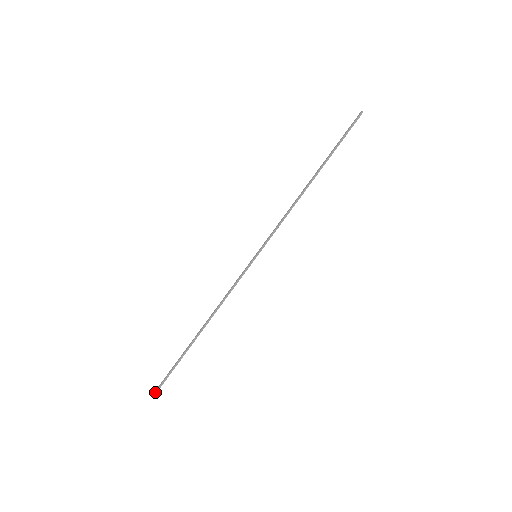
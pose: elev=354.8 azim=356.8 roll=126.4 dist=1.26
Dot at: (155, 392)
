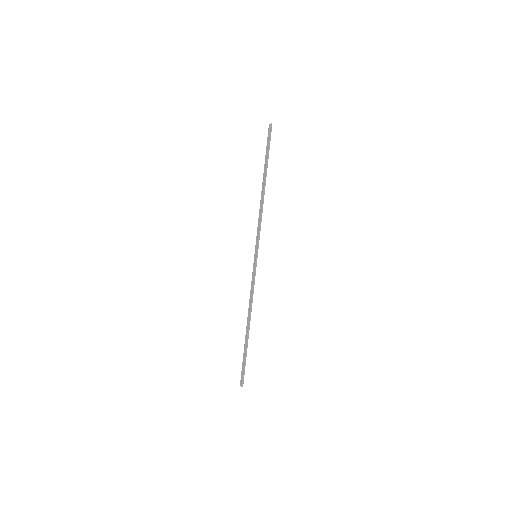
Dot at: (242, 383)
